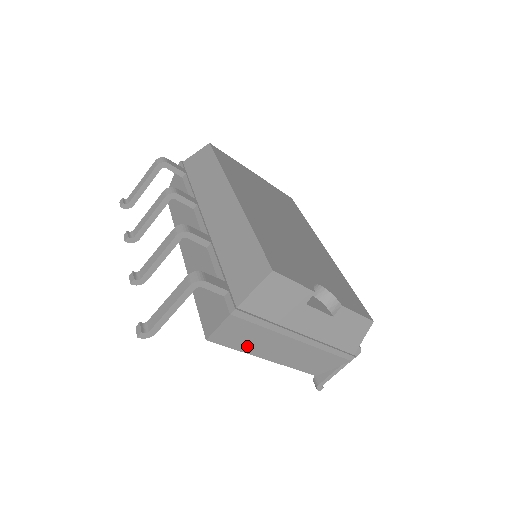
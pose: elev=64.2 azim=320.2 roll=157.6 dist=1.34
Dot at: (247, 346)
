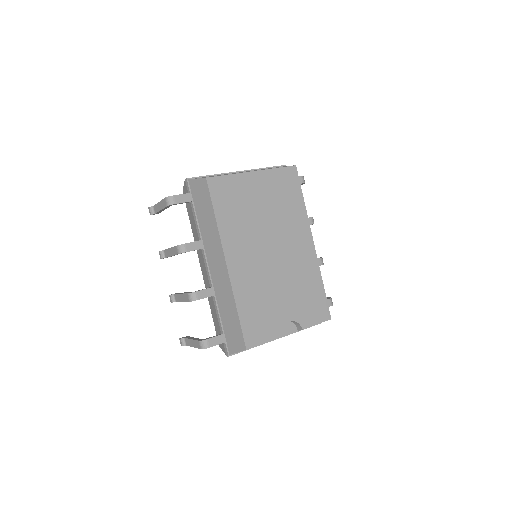
Dot at: occluded
